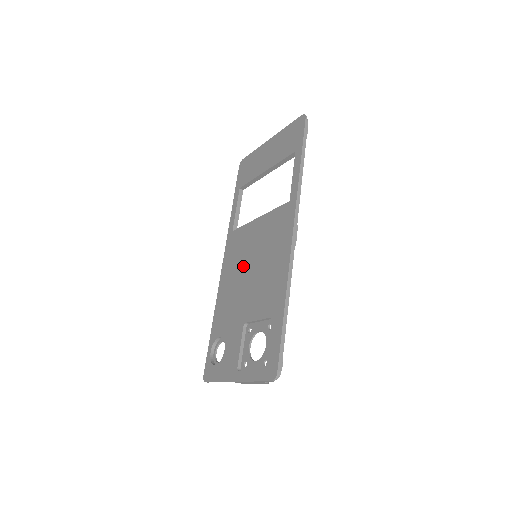
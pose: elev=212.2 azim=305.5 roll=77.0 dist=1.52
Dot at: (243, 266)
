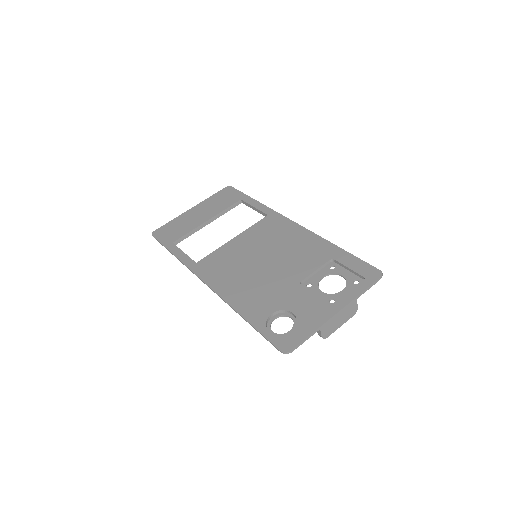
Dot at: (248, 265)
